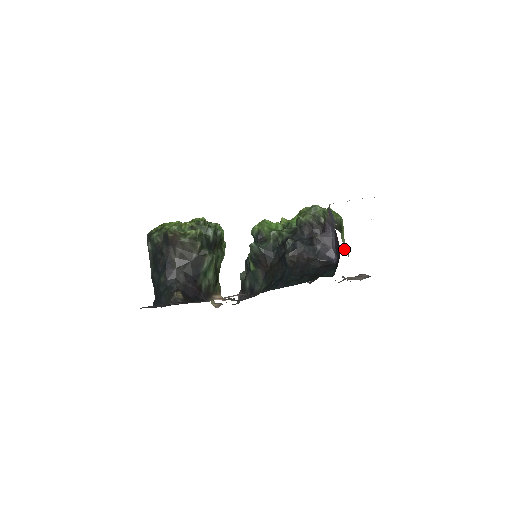
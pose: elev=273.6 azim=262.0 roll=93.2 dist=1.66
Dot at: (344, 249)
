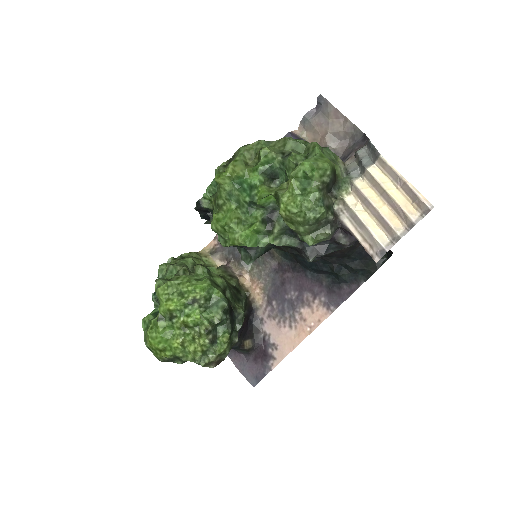
Dot at: (342, 172)
